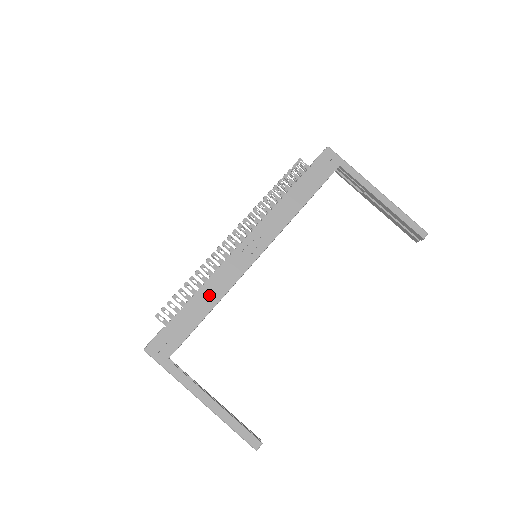
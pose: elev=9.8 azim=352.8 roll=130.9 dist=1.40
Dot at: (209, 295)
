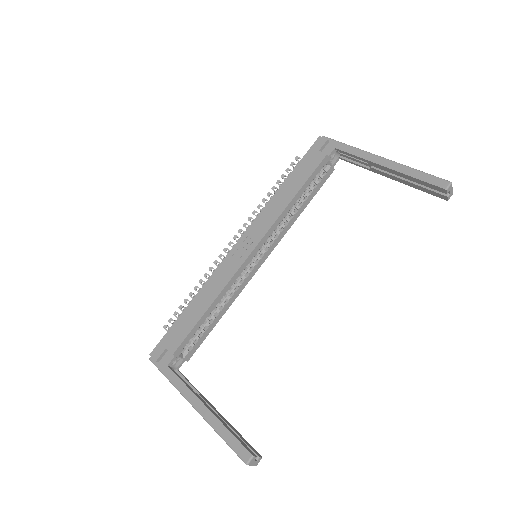
Dot at: (204, 298)
